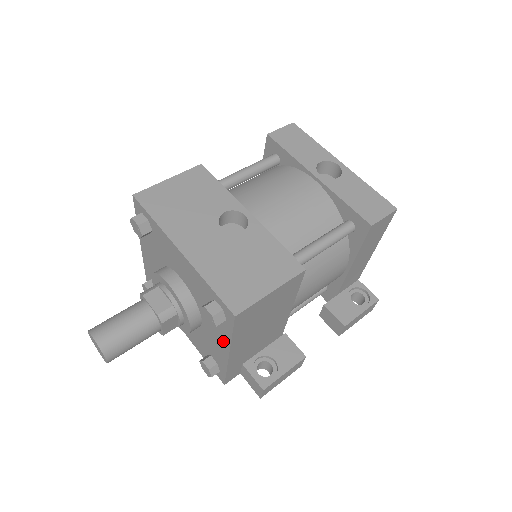
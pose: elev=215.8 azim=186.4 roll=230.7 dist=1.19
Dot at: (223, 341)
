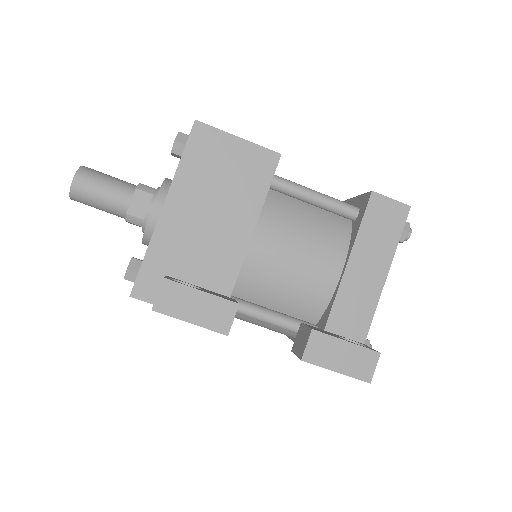
Dot at: occluded
